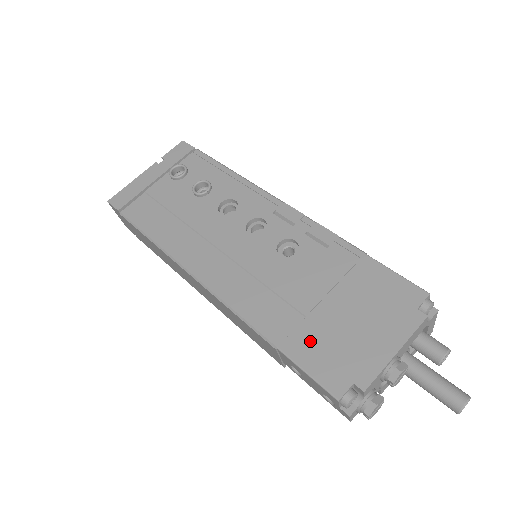
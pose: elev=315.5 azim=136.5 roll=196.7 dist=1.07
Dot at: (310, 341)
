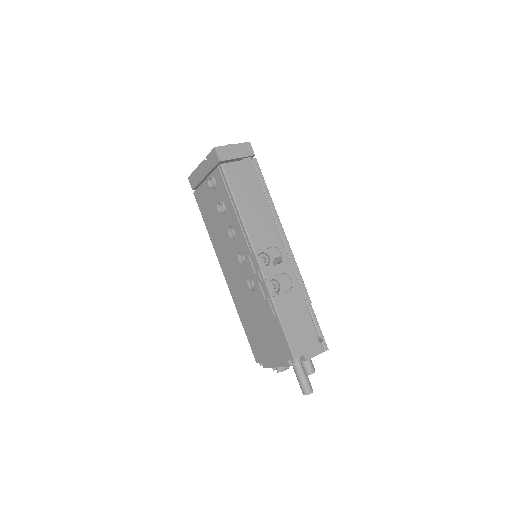
Dot at: (252, 335)
